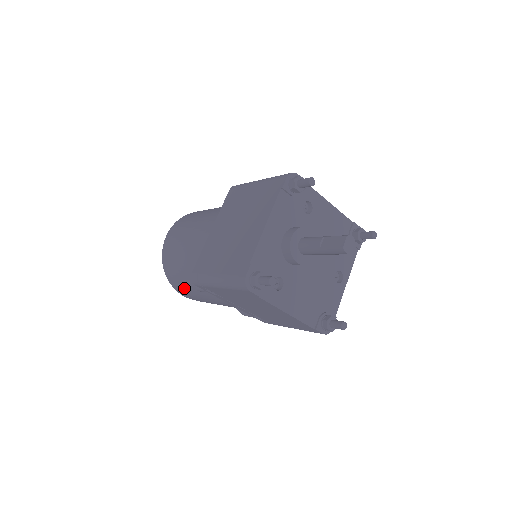
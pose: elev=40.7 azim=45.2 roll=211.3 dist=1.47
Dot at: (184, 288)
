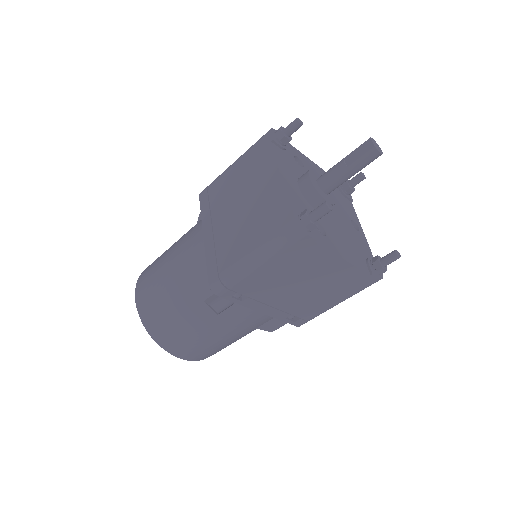
Dot at: (187, 338)
